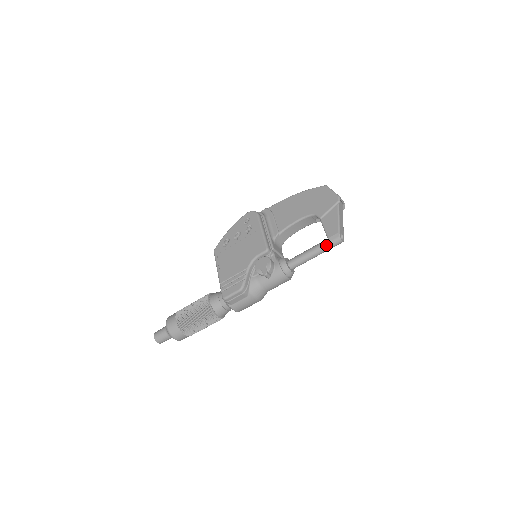
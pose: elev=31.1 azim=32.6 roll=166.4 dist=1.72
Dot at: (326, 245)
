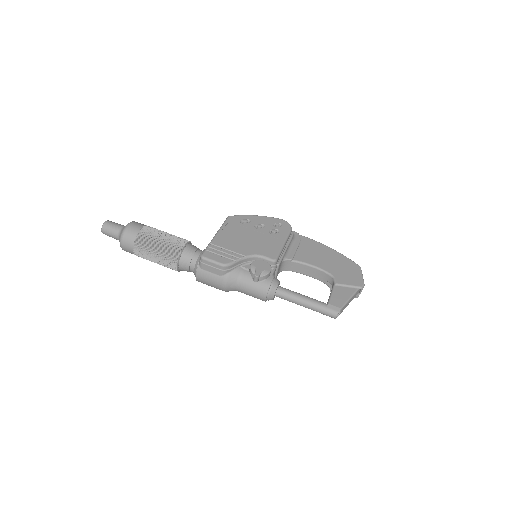
Dot at: (322, 307)
